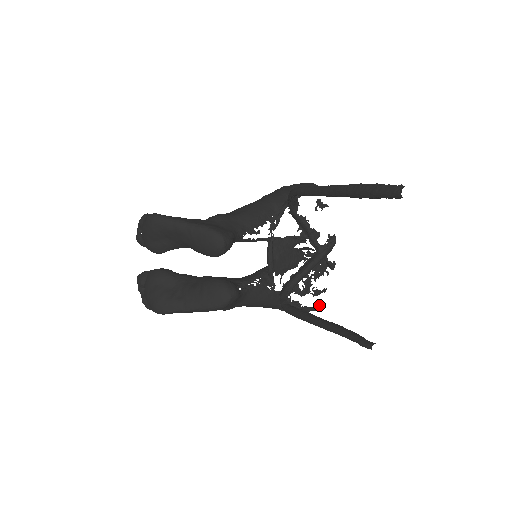
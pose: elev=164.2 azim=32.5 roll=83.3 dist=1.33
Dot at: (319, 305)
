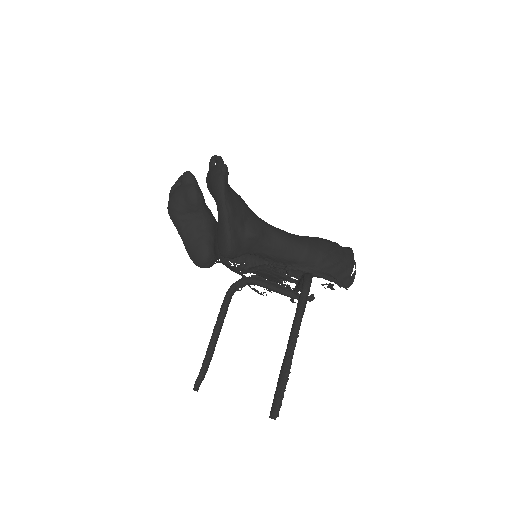
Dot at: (265, 292)
